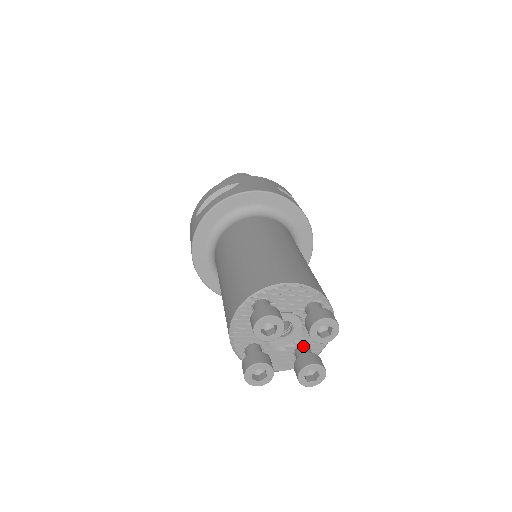
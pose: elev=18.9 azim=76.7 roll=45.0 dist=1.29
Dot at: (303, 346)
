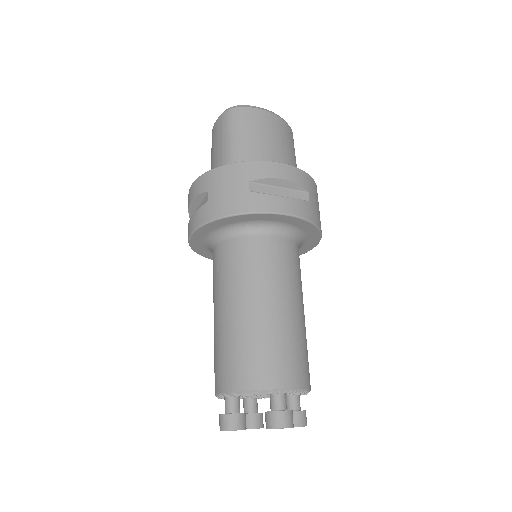
Dot at: (288, 395)
